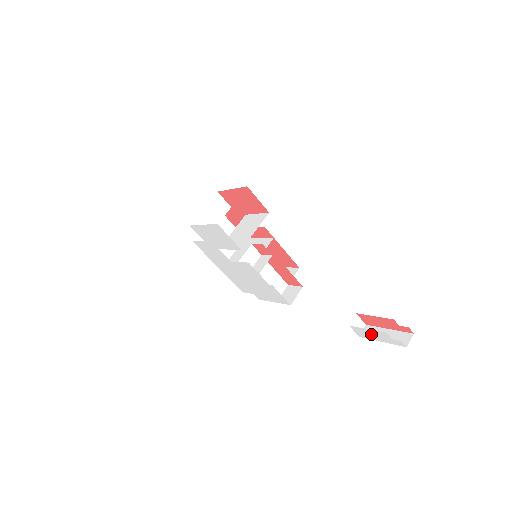
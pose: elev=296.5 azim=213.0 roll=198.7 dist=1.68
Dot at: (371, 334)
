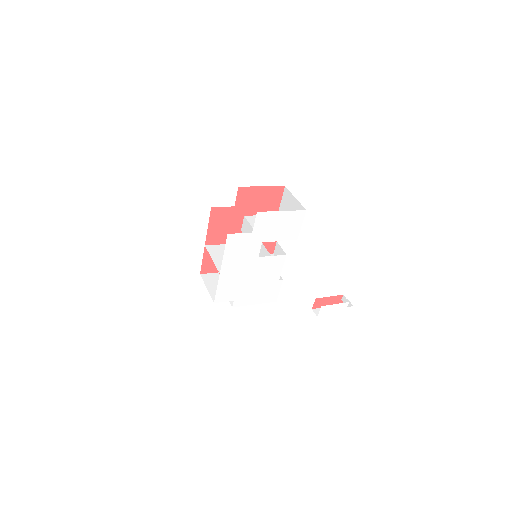
Dot at: (333, 309)
